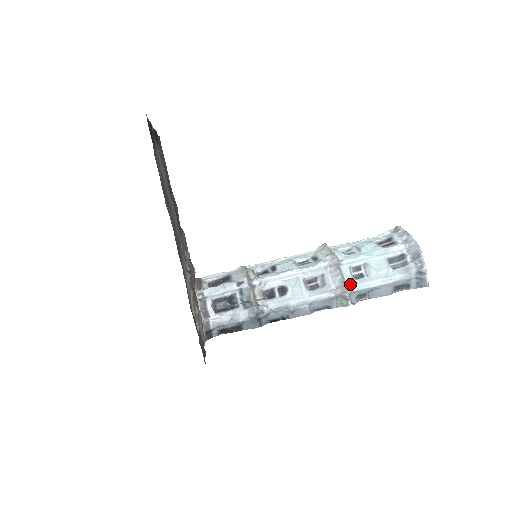
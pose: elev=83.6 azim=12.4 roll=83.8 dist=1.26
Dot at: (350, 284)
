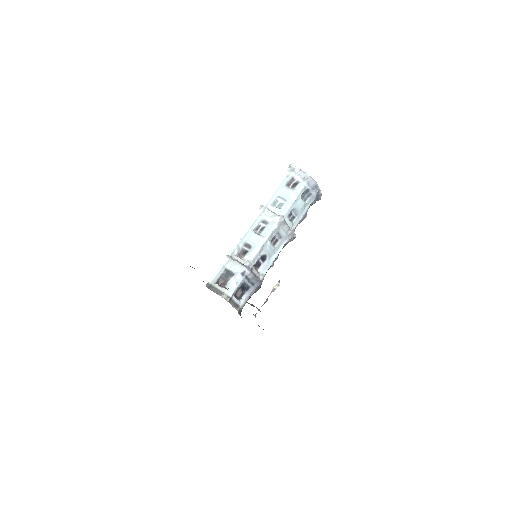
Dot at: (292, 227)
